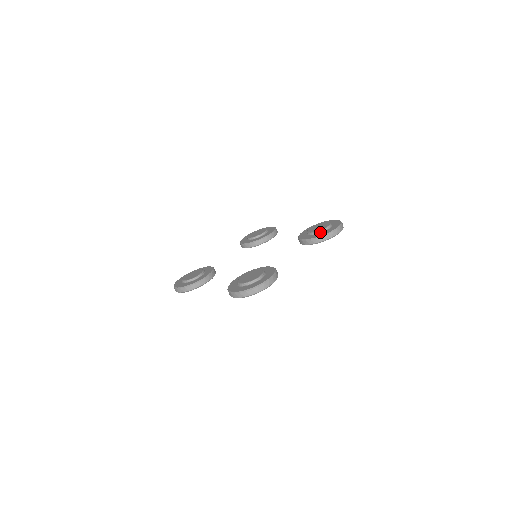
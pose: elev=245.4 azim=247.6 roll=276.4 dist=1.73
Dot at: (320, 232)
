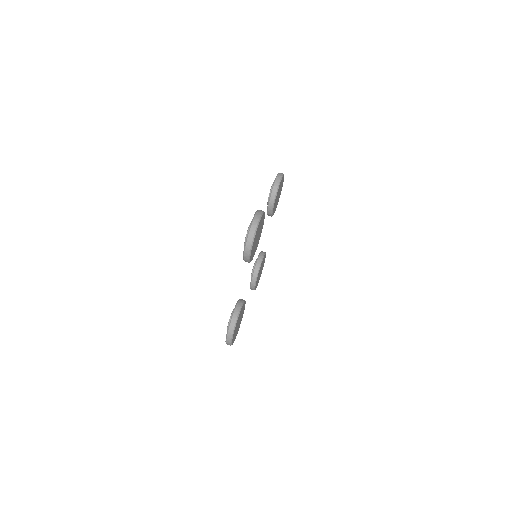
Dot at: occluded
